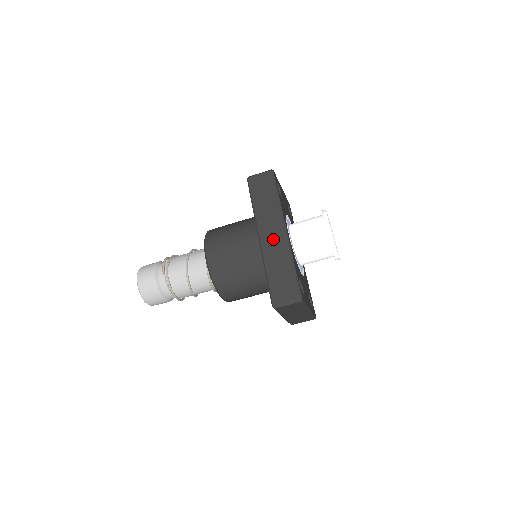
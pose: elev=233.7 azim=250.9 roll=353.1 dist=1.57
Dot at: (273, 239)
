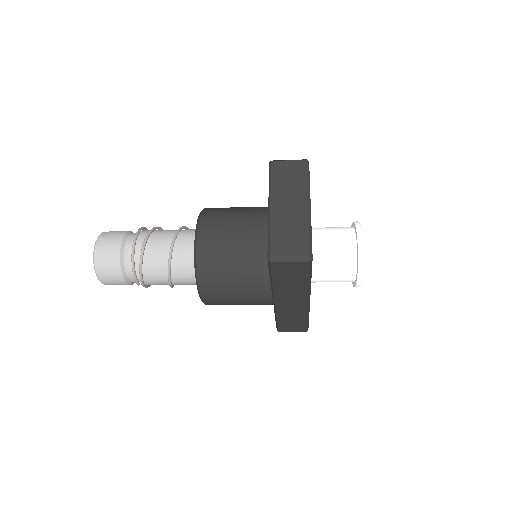
Dot at: (291, 306)
